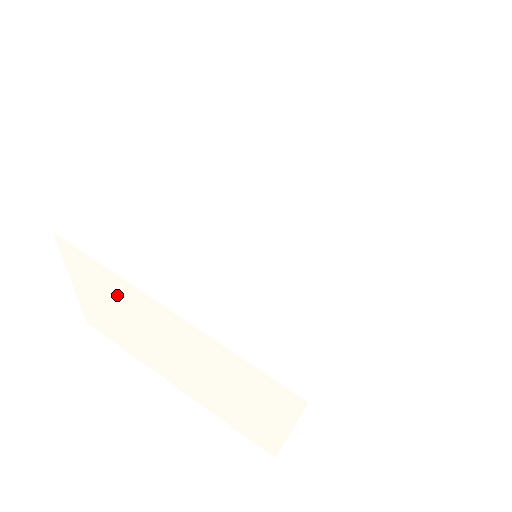
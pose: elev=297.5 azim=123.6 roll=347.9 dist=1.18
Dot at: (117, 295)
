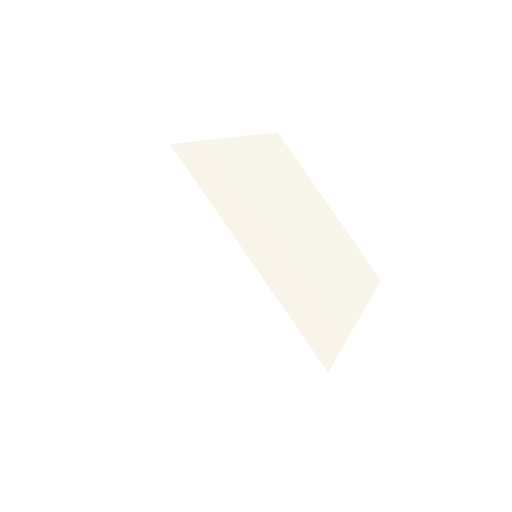
Dot at: (187, 225)
